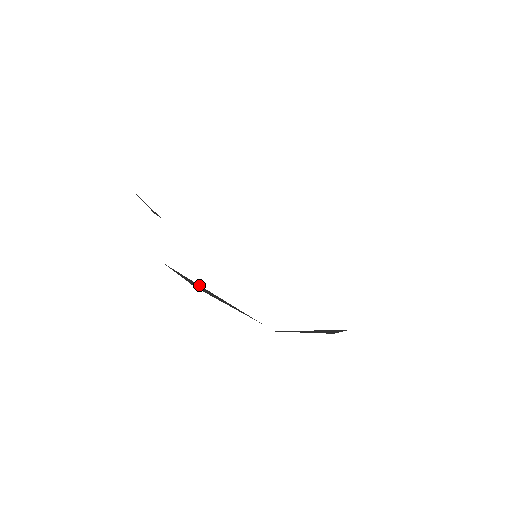
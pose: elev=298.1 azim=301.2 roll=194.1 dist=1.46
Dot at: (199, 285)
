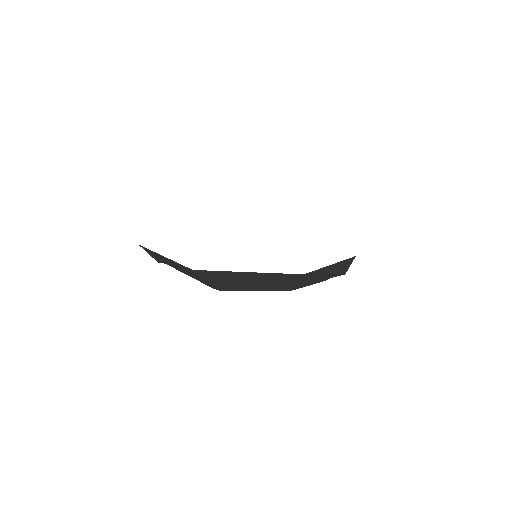
Dot at: (228, 278)
